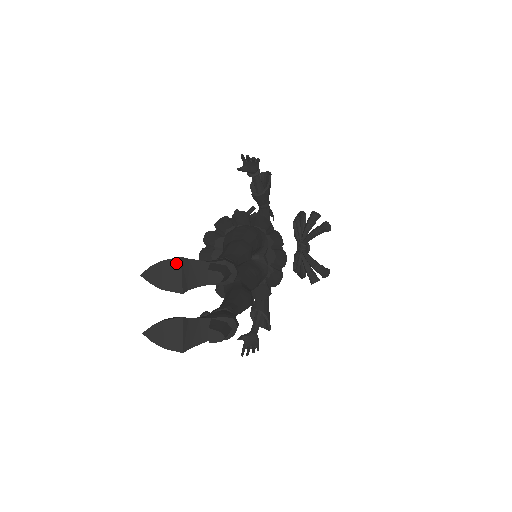
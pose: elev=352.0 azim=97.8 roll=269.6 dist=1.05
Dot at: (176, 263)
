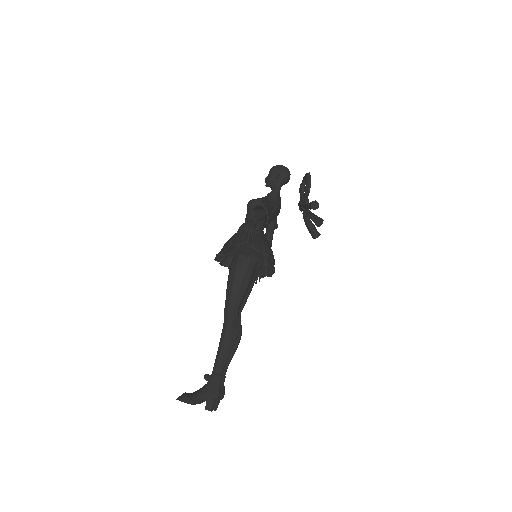
Dot at: (191, 404)
